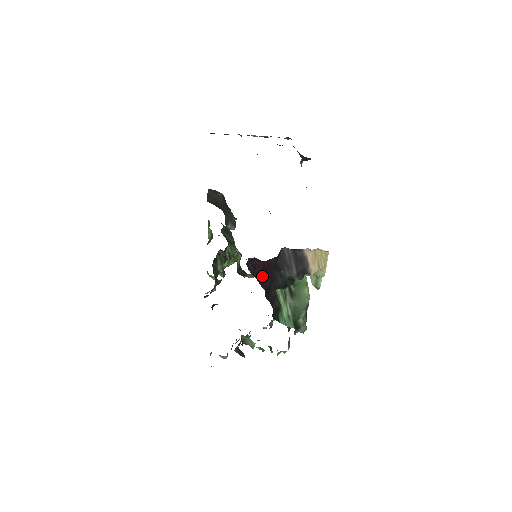
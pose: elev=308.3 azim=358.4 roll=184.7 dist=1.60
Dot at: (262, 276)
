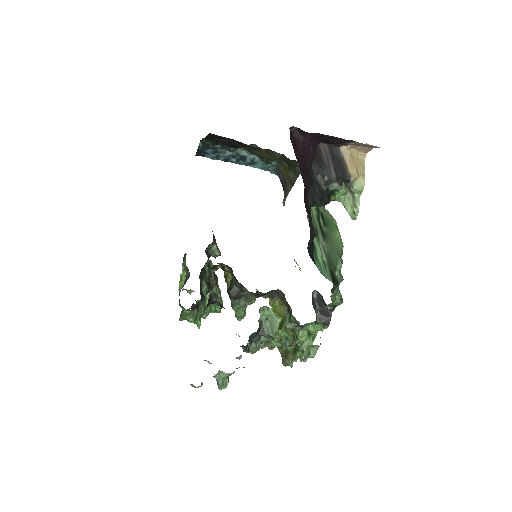
Dot at: (302, 164)
